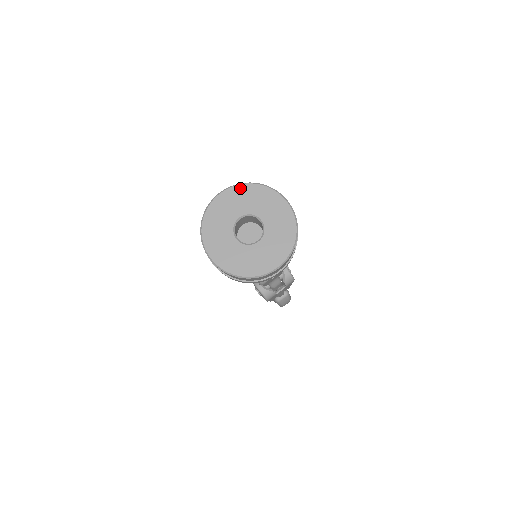
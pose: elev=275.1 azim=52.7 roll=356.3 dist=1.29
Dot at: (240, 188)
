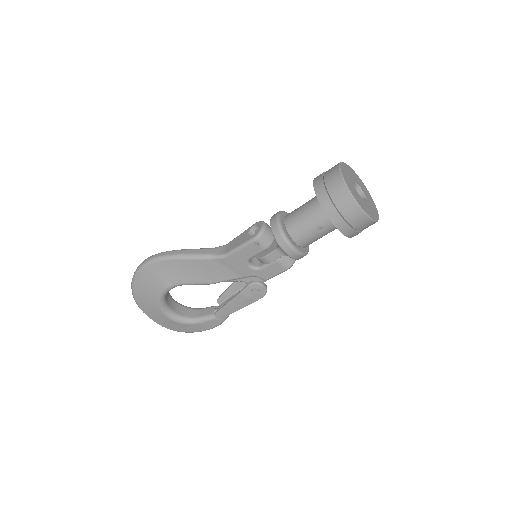
Dot at: (343, 165)
